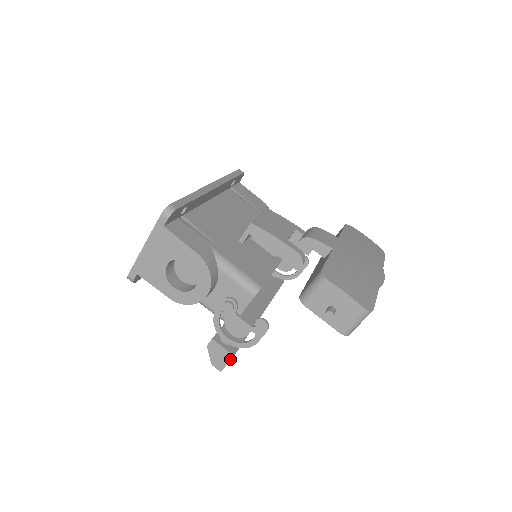
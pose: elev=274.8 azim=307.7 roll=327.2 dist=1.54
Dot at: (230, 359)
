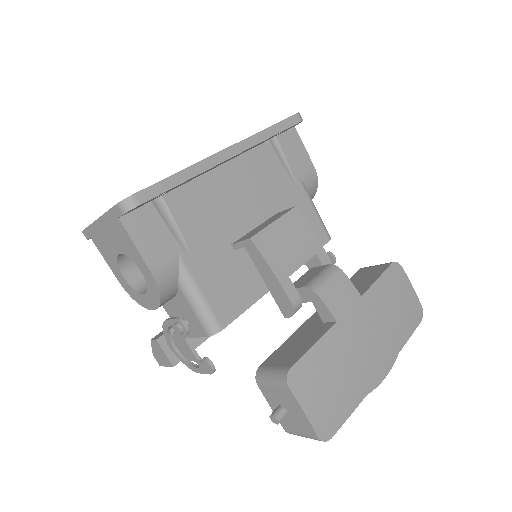
Dot at: (169, 366)
